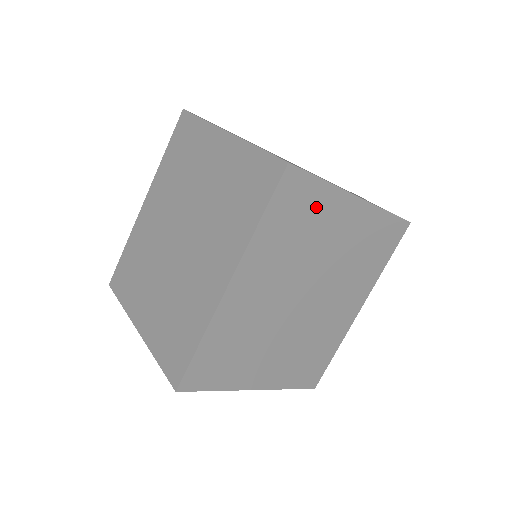
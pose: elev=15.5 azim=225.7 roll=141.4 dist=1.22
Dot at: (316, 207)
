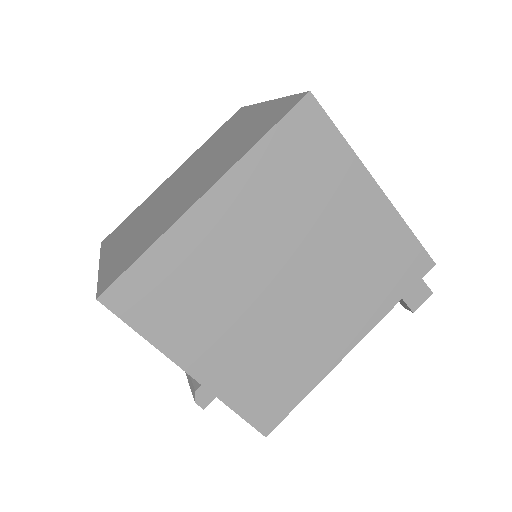
Dot at: (328, 165)
